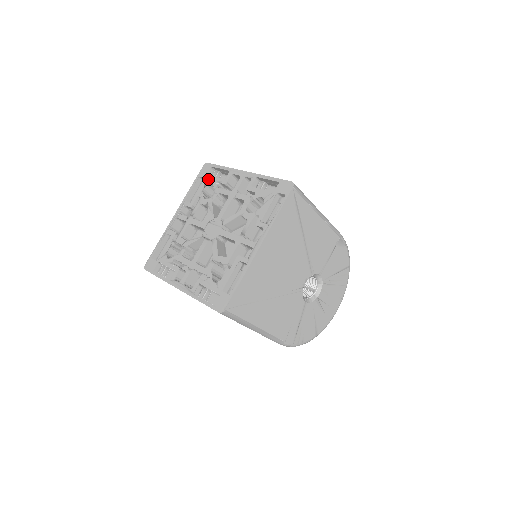
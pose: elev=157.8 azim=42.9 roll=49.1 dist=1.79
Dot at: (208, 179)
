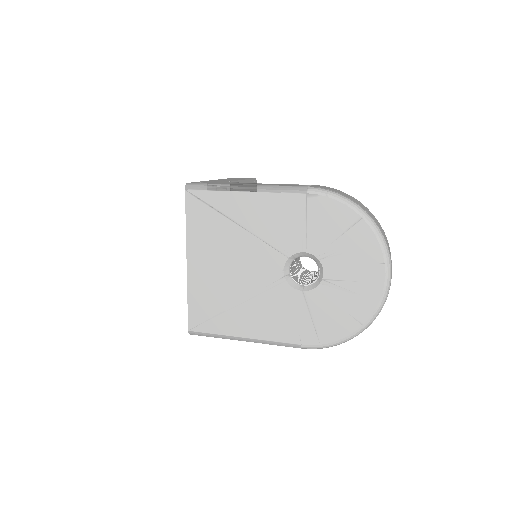
Dot at: occluded
